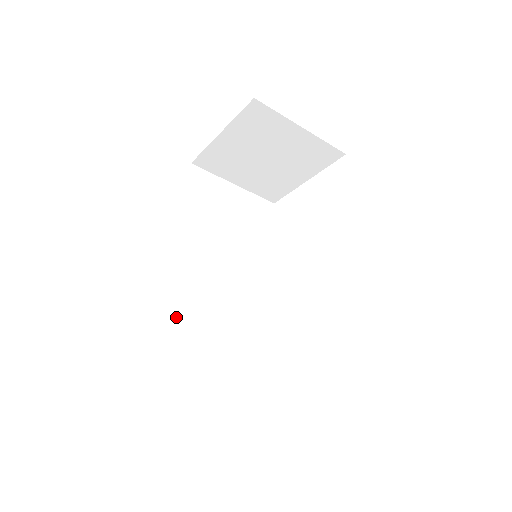
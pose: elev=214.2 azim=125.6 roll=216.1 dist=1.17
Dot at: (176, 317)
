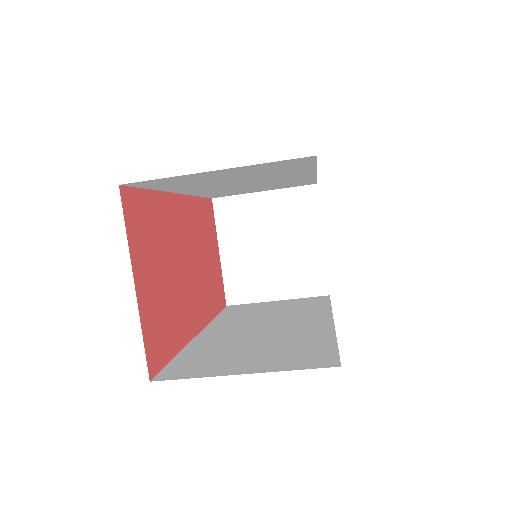
Dot at: (198, 352)
